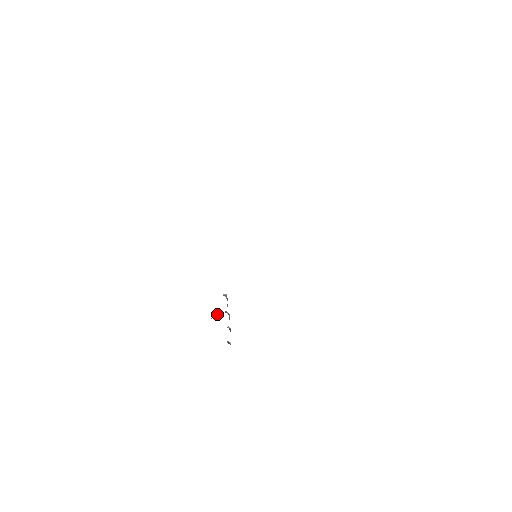
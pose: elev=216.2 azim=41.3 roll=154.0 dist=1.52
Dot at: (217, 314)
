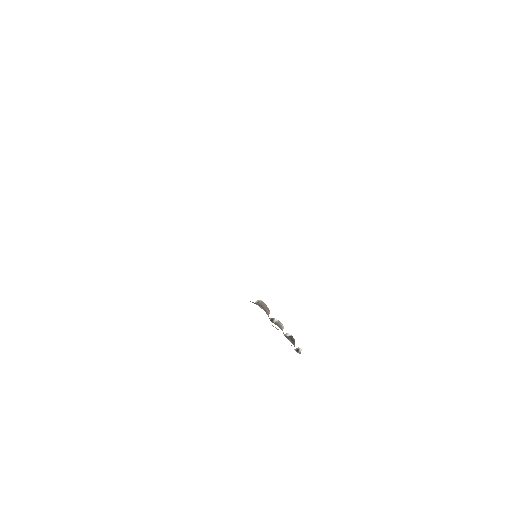
Dot at: occluded
